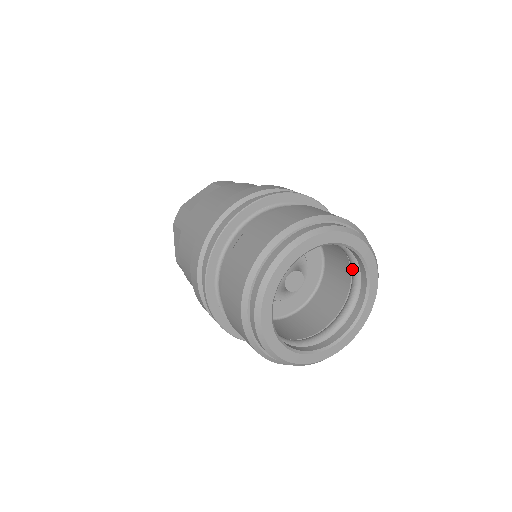
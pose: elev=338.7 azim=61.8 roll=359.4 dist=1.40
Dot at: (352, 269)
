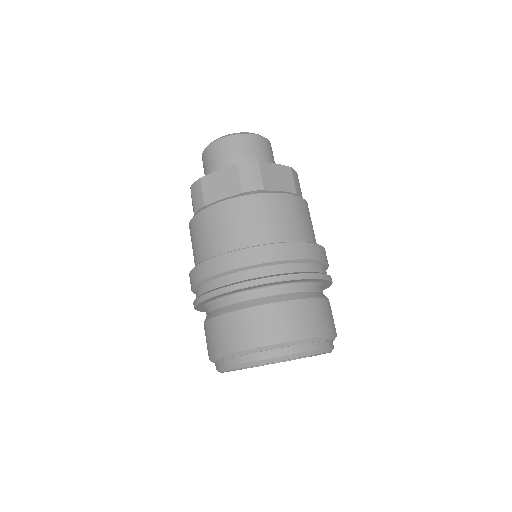
Dot at: occluded
